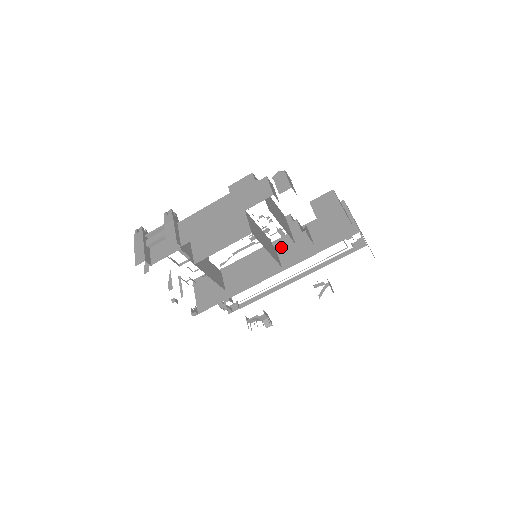
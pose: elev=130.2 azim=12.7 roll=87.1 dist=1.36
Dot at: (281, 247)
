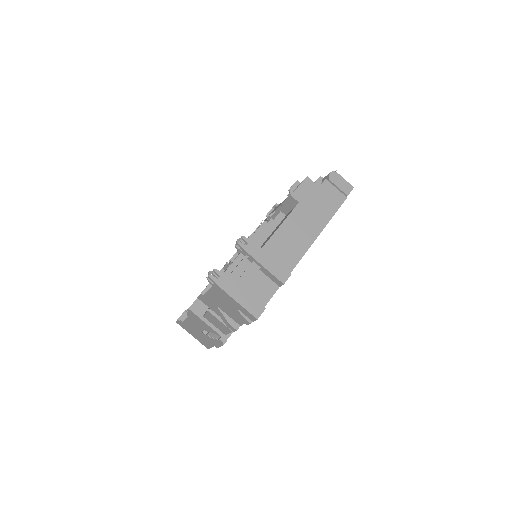
Dot at: occluded
